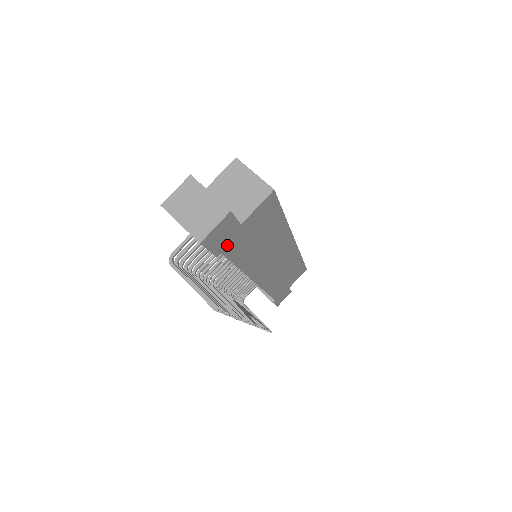
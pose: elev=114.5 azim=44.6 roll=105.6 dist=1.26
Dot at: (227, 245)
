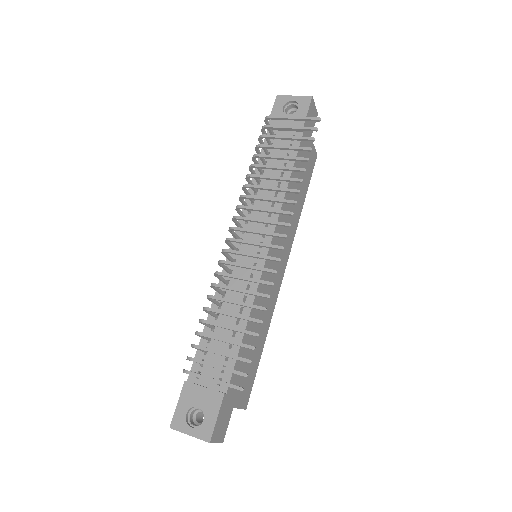
Dot at: (305, 135)
